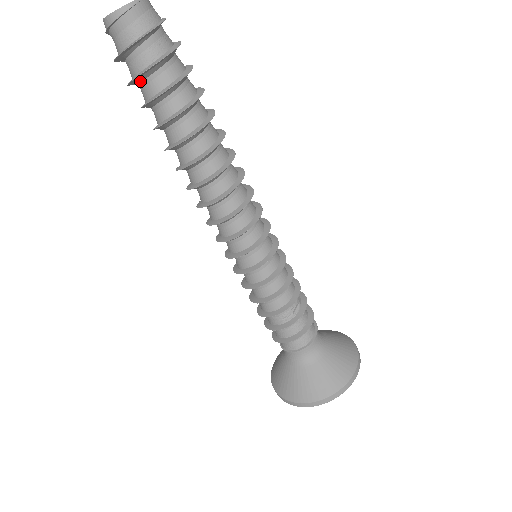
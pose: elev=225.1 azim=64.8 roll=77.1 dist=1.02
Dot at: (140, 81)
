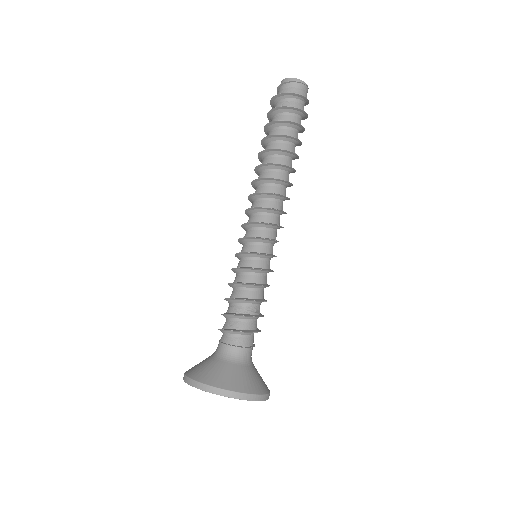
Dot at: (283, 111)
